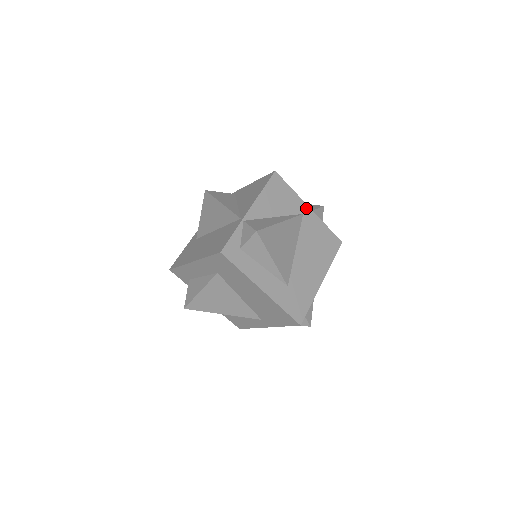
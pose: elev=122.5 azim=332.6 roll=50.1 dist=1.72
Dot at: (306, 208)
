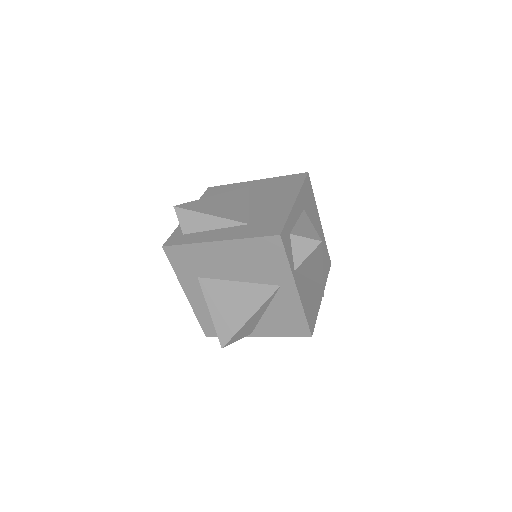
Dot at: (251, 183)
